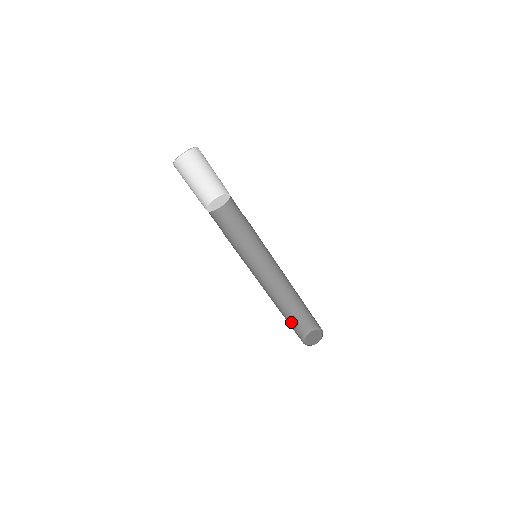
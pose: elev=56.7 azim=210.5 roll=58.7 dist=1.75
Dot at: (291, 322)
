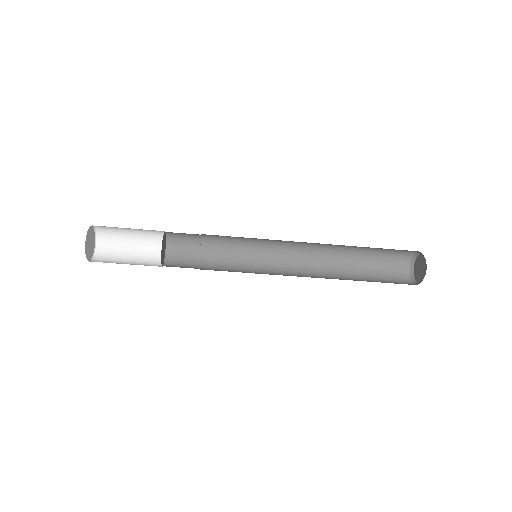
Dot at: (376, 273)
